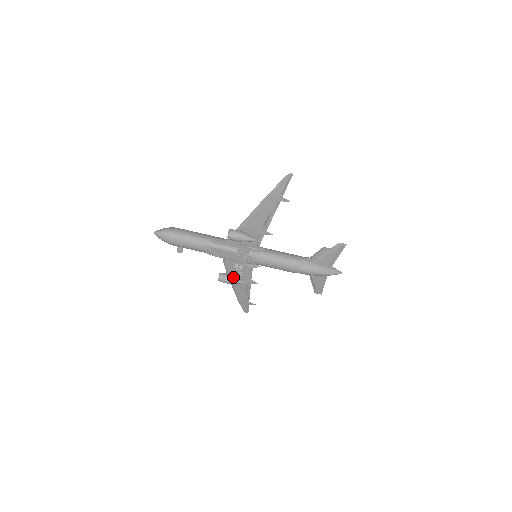
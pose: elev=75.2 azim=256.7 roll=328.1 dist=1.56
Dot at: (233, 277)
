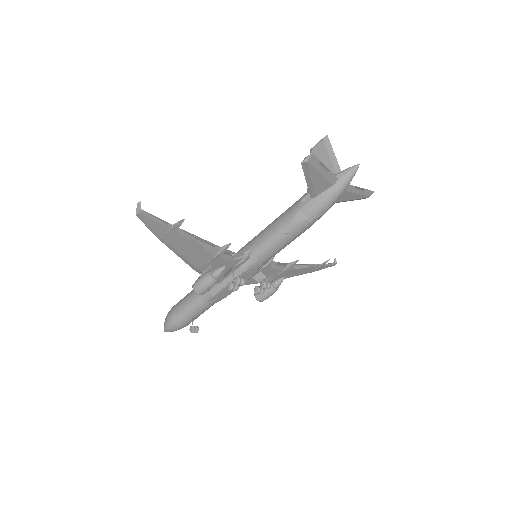
Dot at: occluded
